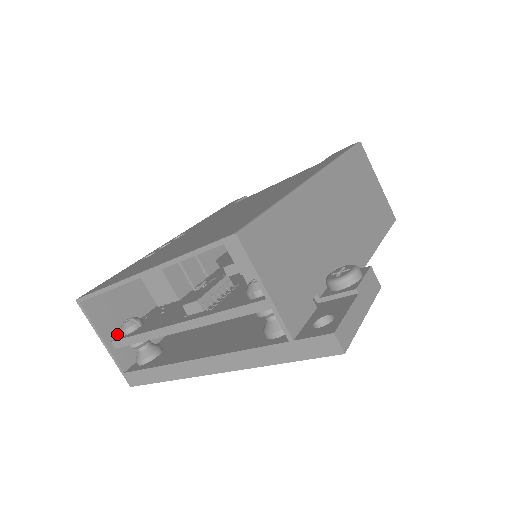
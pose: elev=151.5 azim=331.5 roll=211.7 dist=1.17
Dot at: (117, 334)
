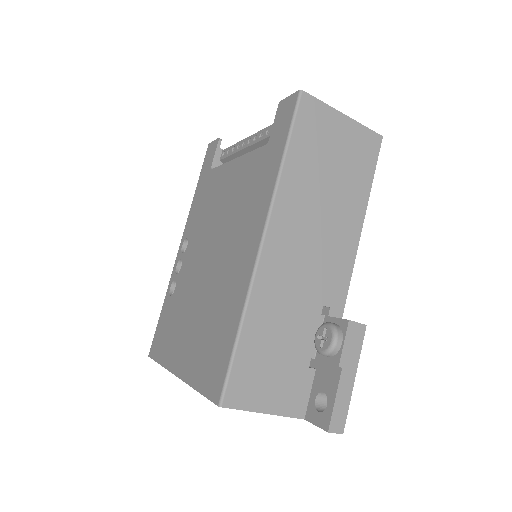
Dot at: occluded
